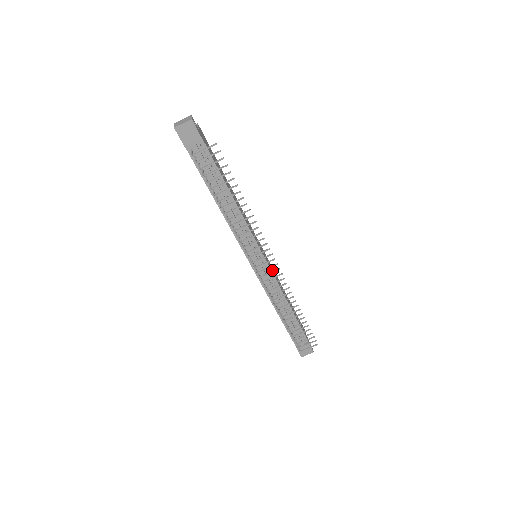
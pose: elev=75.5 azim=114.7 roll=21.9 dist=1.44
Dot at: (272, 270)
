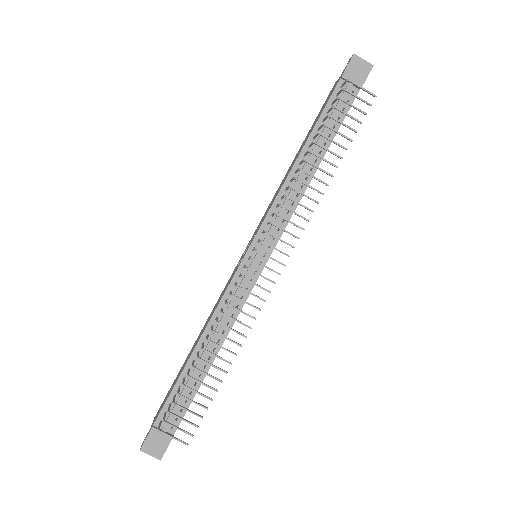
Dot at: occluded
